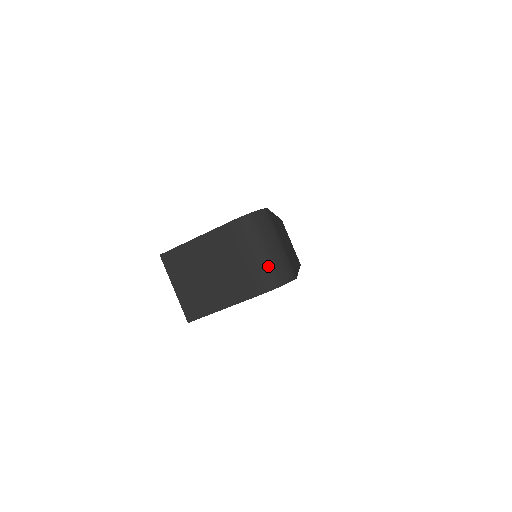
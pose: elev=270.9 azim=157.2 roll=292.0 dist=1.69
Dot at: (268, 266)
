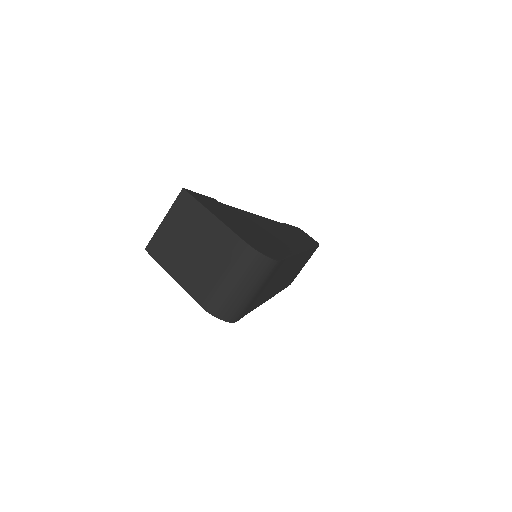
Dot at: (224, 296)
